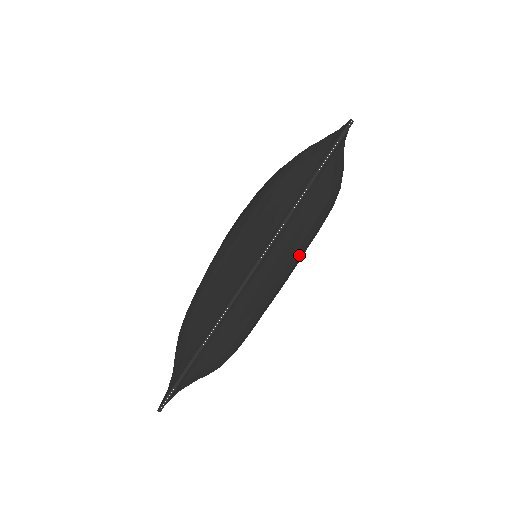
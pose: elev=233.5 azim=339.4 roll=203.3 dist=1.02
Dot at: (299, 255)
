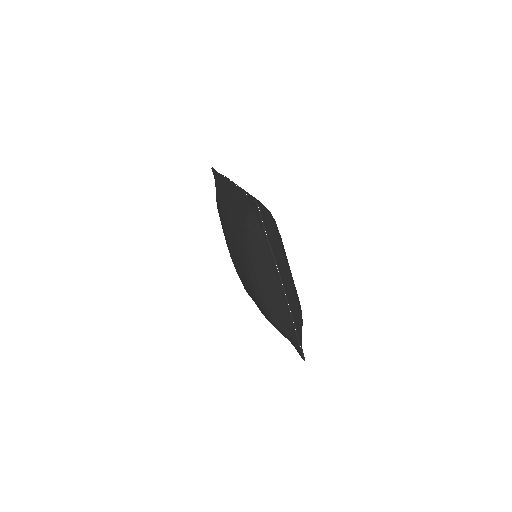
Dot at: (286, 256)
